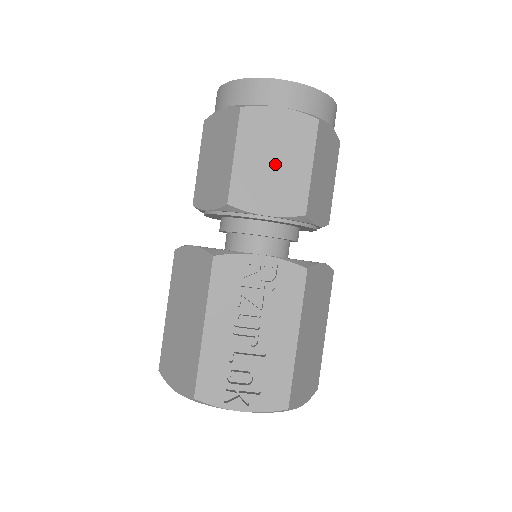
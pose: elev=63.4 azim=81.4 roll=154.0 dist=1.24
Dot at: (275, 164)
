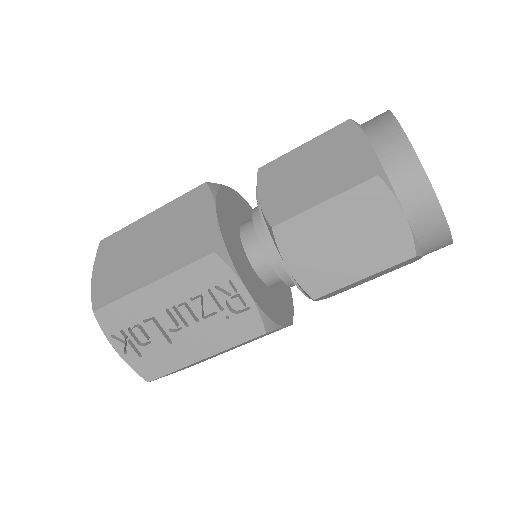
Dot at: (342, 245)
